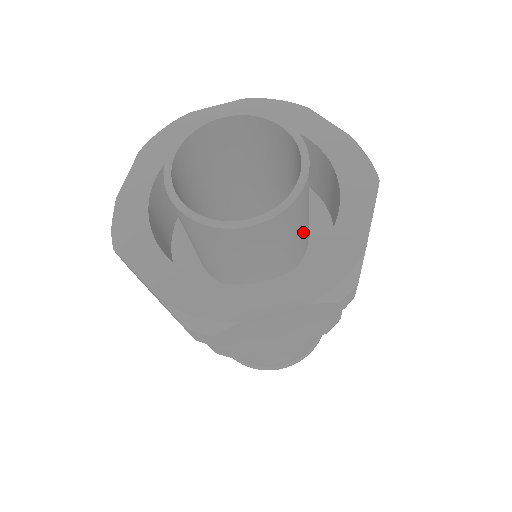
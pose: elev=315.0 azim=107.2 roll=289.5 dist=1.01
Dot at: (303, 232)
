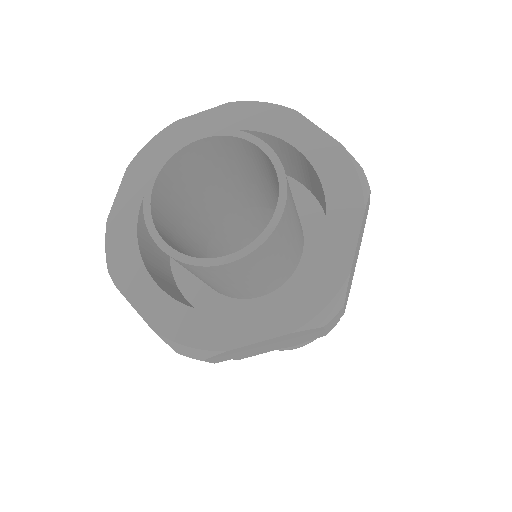
Dot at: (291, 248)
